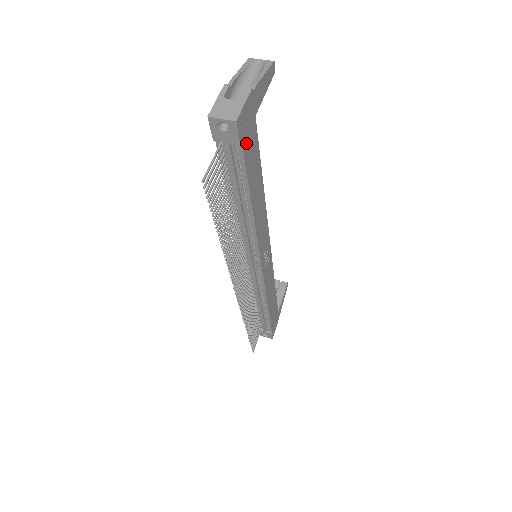
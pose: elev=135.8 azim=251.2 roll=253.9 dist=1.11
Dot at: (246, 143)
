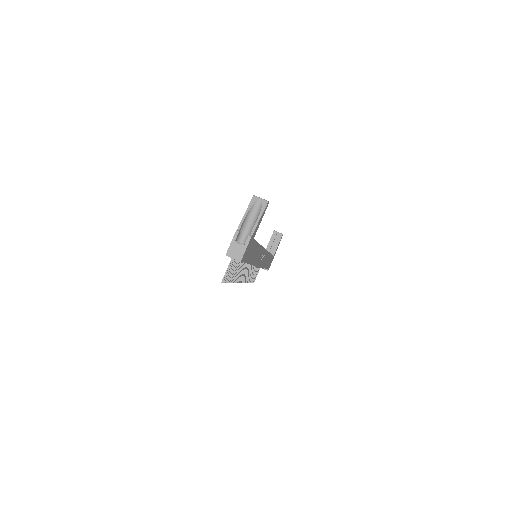
Dot at: (247, 255)
